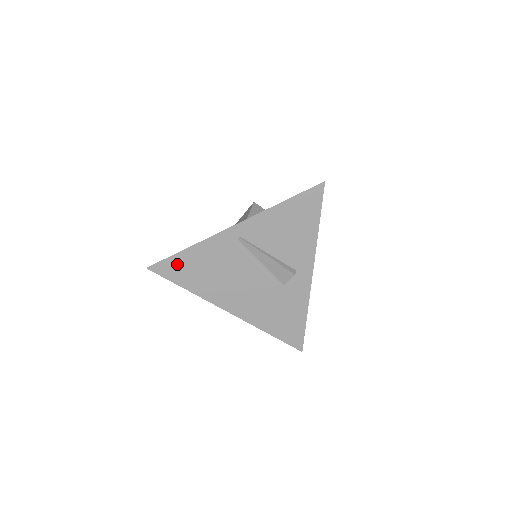
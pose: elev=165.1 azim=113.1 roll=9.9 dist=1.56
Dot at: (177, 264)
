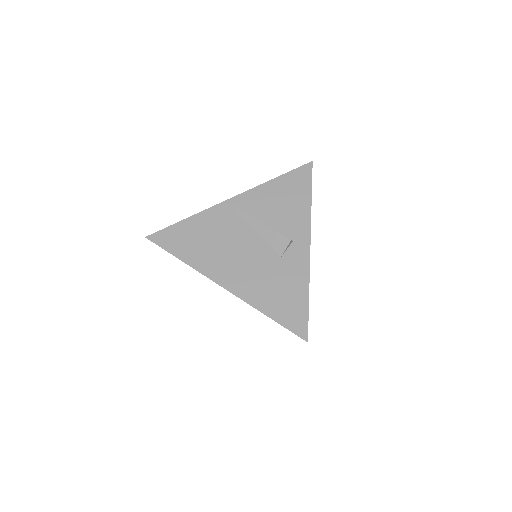
Dot at: (175, 234)
